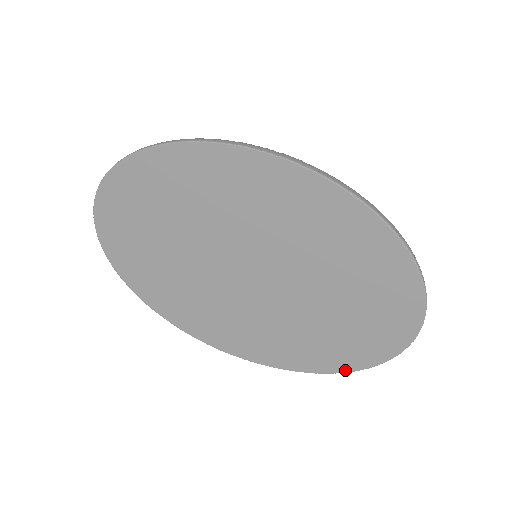
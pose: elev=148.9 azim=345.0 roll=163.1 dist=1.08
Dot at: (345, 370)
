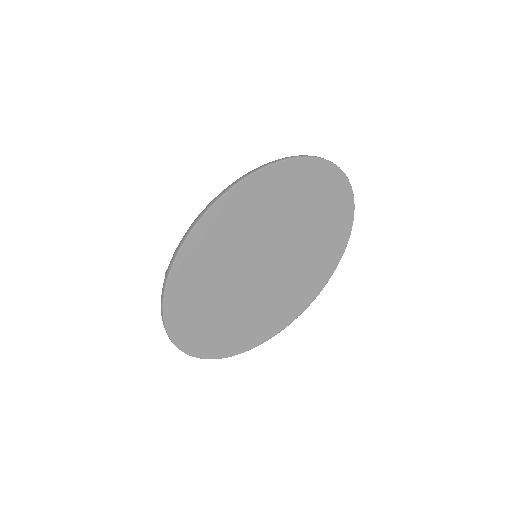
Dot at: (350, 229)
